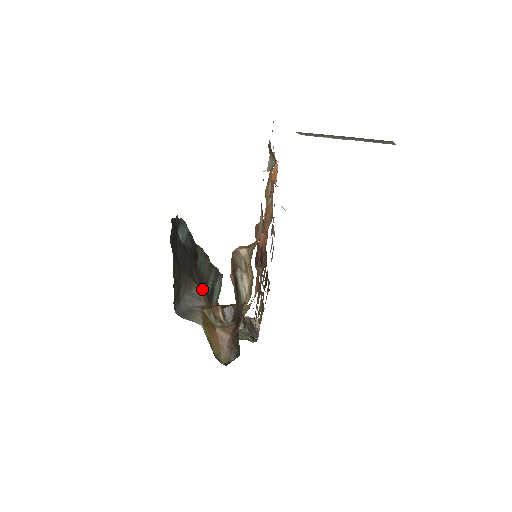
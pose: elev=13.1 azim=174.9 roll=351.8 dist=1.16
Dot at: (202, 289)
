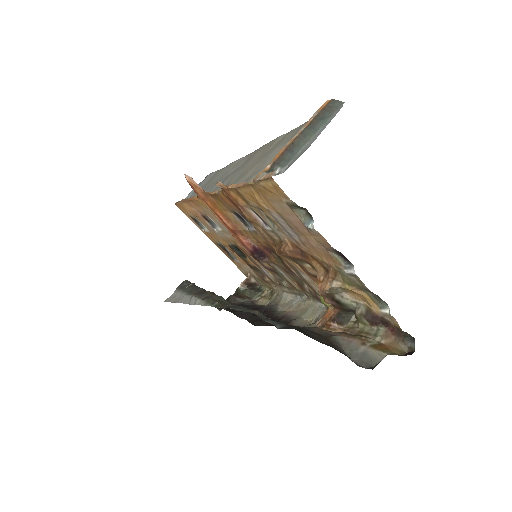
Dot at: (324, 331)
